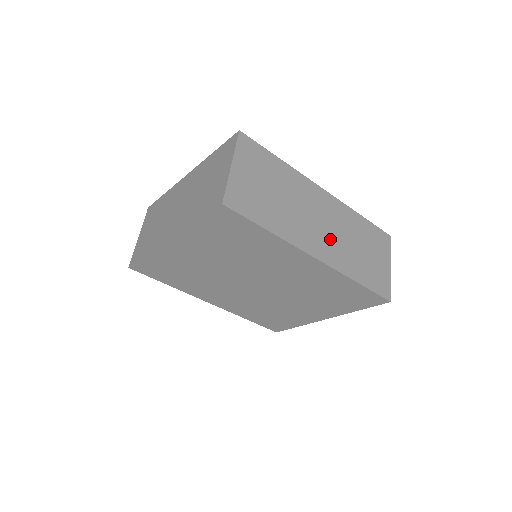
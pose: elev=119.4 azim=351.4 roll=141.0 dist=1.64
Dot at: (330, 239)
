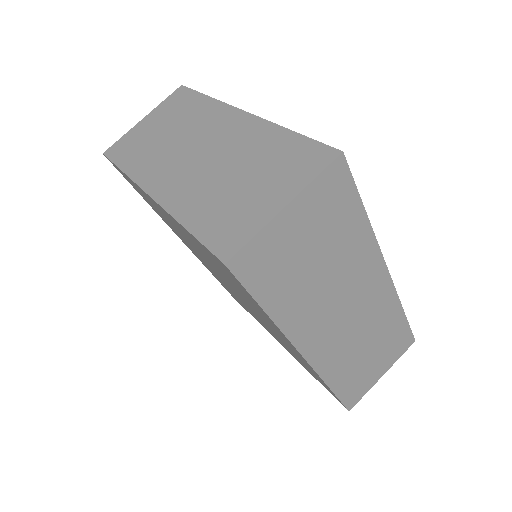
Dot at: (341, 335)
